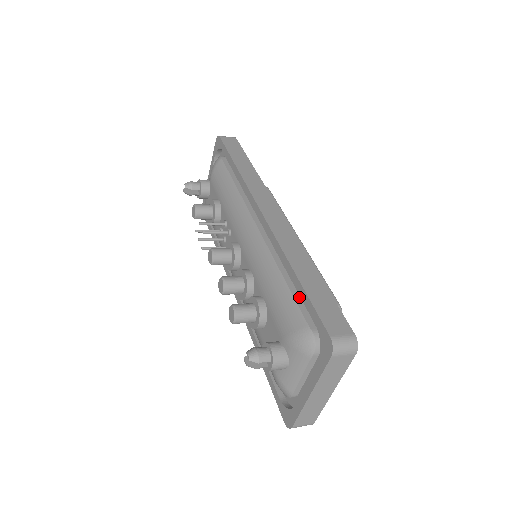
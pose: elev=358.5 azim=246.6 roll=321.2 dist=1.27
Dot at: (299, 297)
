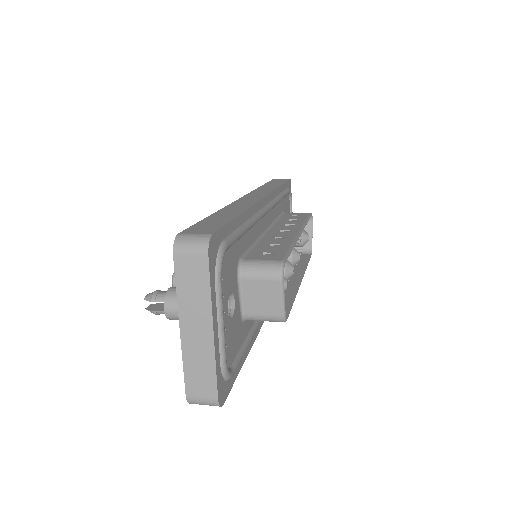
Dot at: occluded
